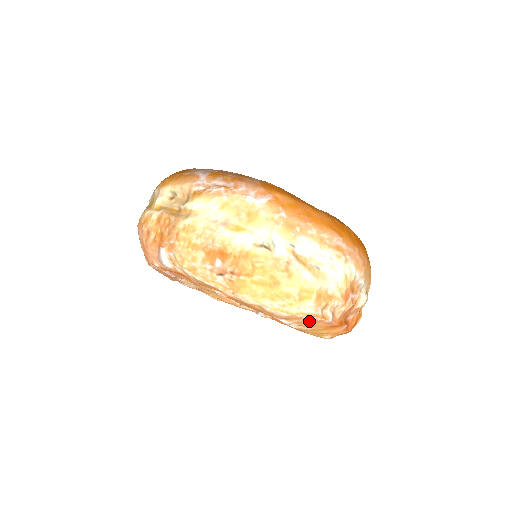
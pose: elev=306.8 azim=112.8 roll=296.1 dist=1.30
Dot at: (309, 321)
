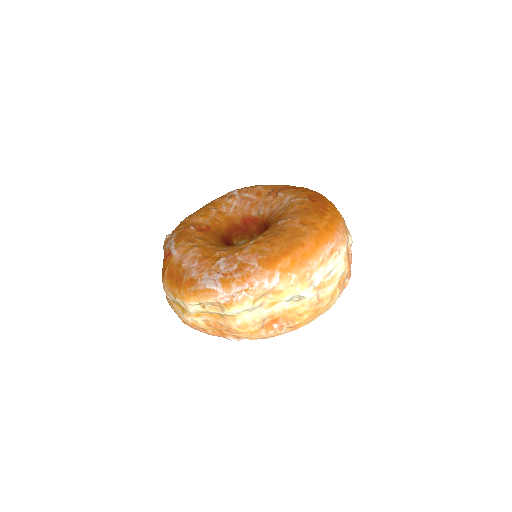
Dot at: occluded
